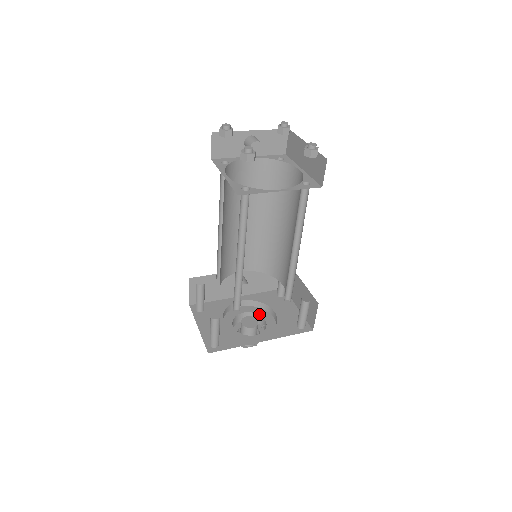
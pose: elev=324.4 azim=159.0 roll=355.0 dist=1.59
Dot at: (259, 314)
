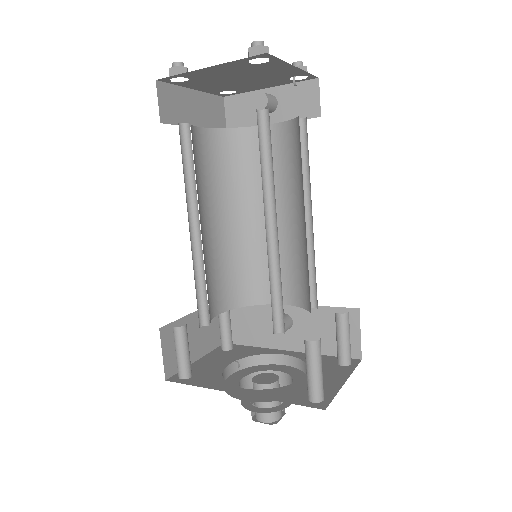
Dot at: (293, 377)
